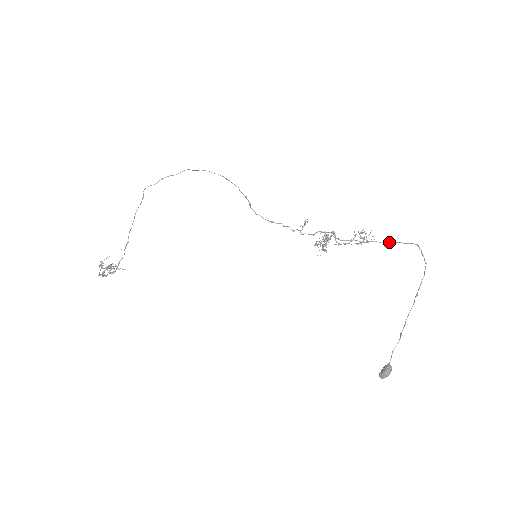
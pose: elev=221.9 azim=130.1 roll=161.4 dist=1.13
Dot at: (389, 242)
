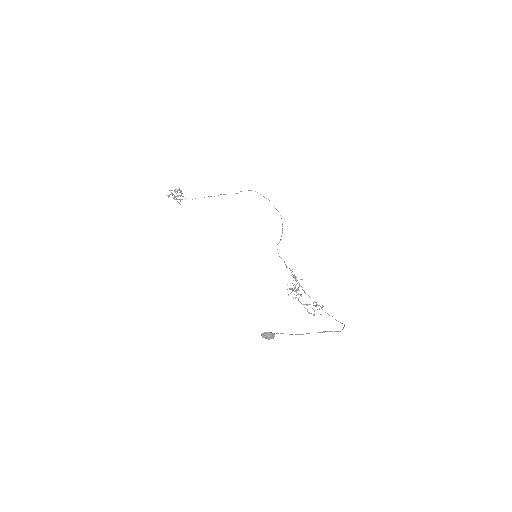
Dot at: (329, 315)
